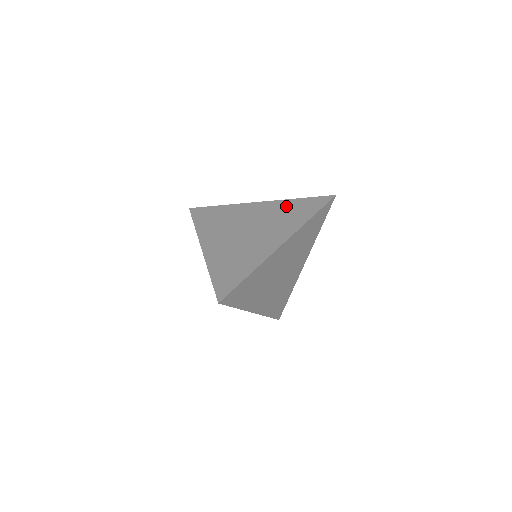
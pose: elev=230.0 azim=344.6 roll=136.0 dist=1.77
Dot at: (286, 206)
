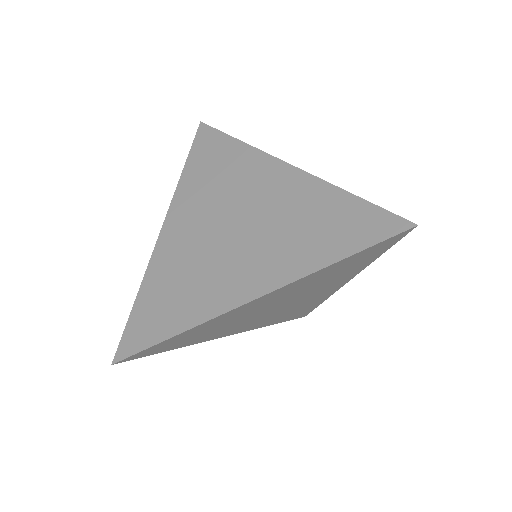
Dot at: (318, 202)
